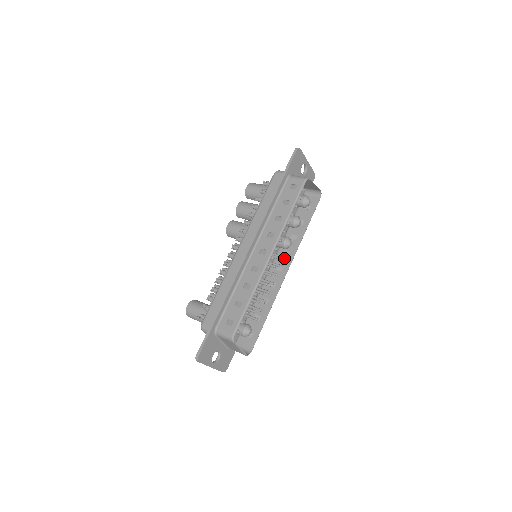
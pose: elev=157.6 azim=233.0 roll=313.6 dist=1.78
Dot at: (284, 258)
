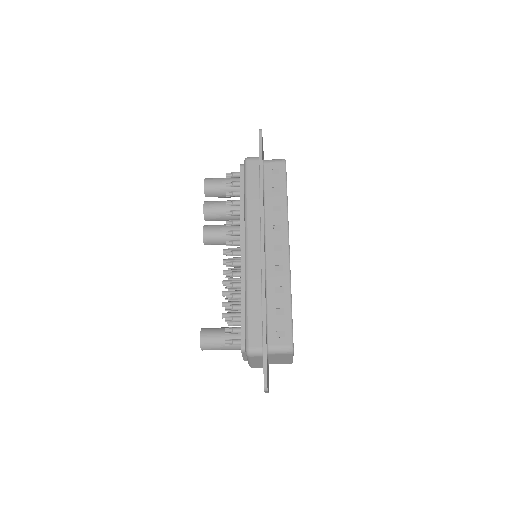
Dot at: occluded
